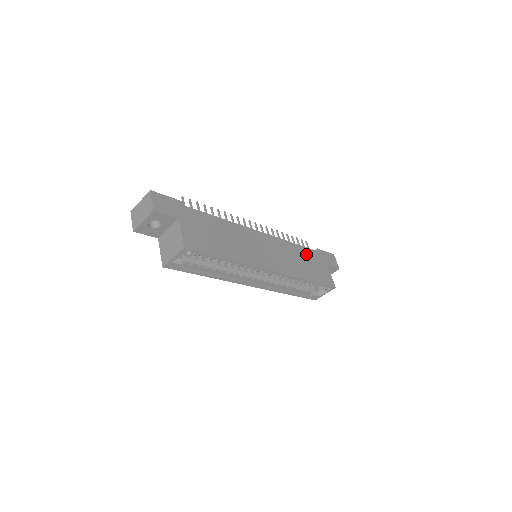
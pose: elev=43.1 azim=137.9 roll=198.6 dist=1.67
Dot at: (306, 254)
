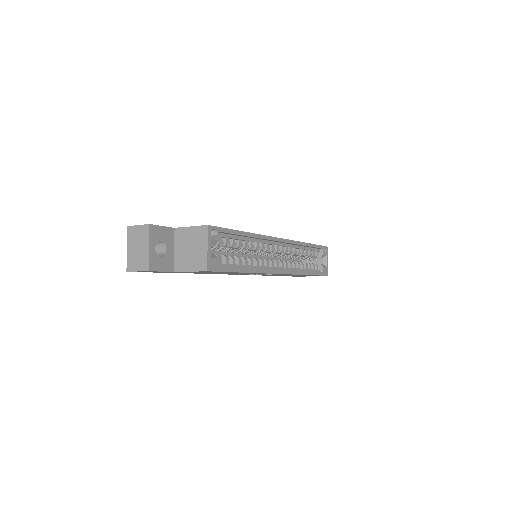
Dot at: occluded
